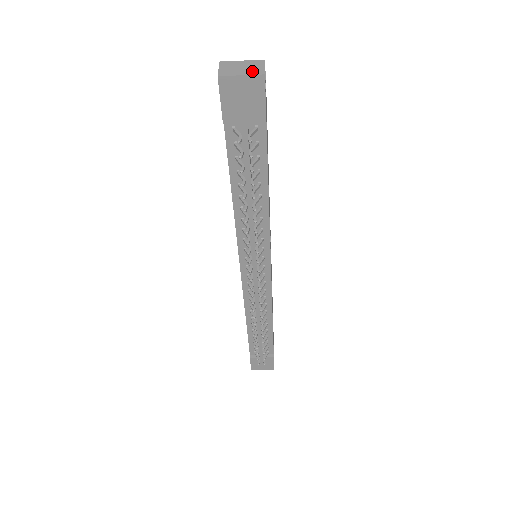
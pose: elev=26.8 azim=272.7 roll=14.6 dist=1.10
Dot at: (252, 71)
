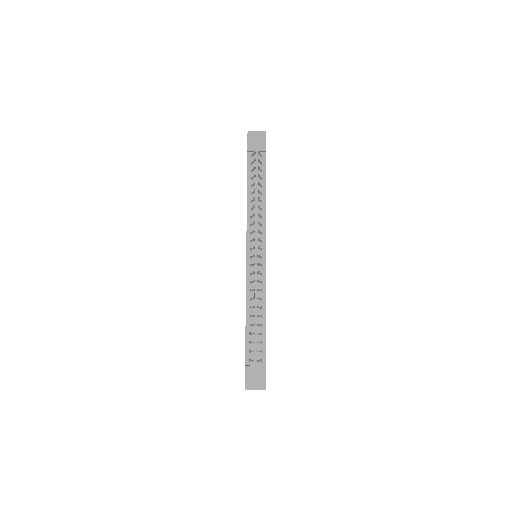
Dot at: (261, 133)
